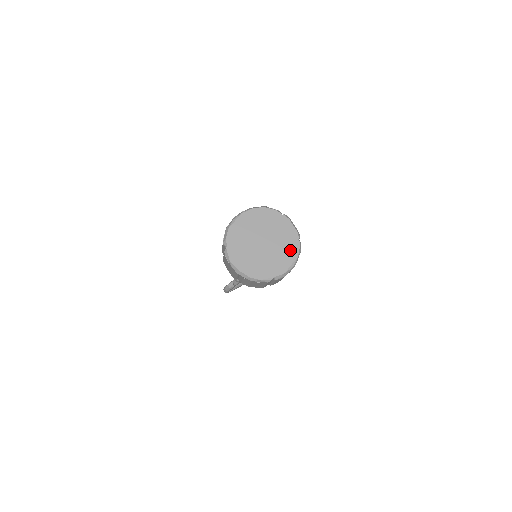
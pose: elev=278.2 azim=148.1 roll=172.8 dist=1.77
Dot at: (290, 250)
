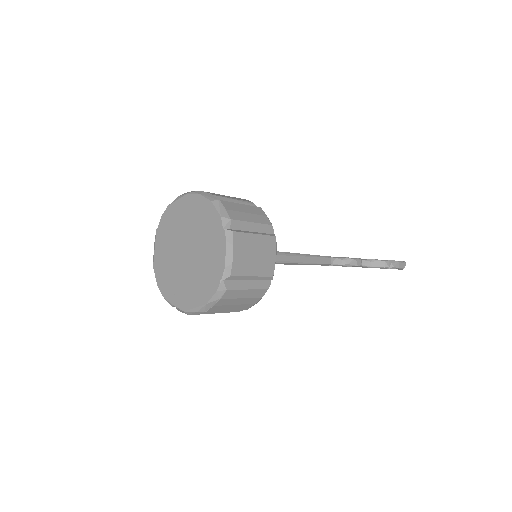
Dot at: (204, 287)
